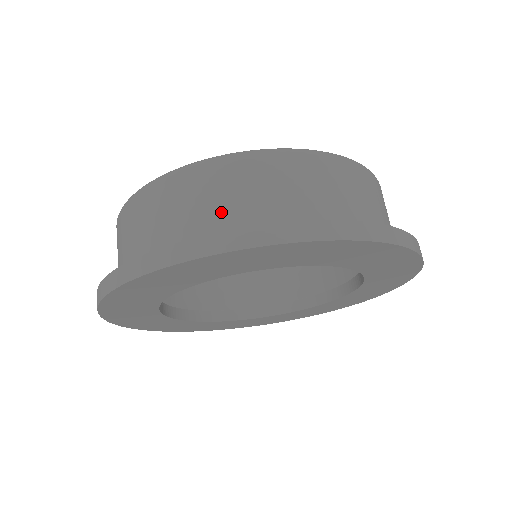
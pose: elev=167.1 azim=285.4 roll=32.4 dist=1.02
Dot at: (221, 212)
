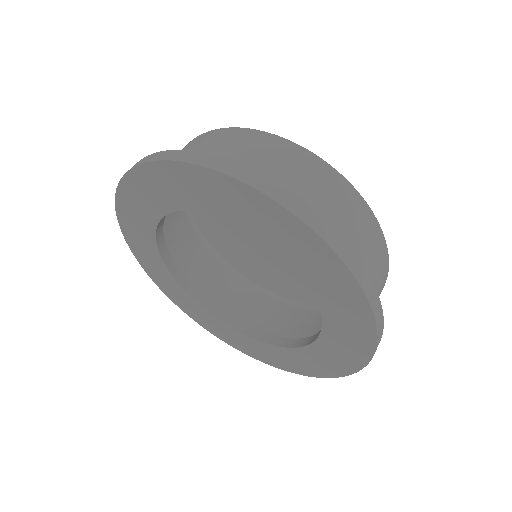
Dot at: occluded
